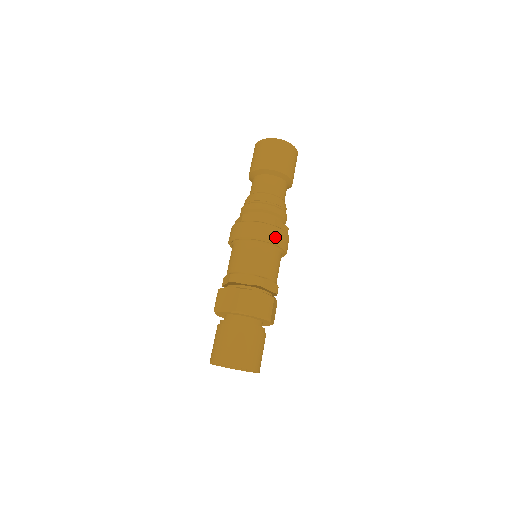
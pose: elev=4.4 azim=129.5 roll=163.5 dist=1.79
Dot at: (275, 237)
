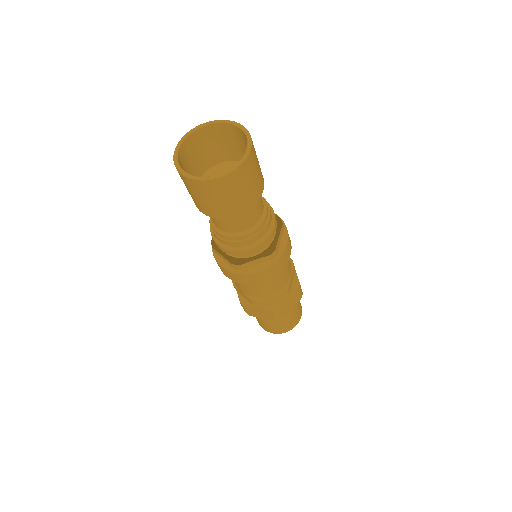
Dot at: (284, 262)
